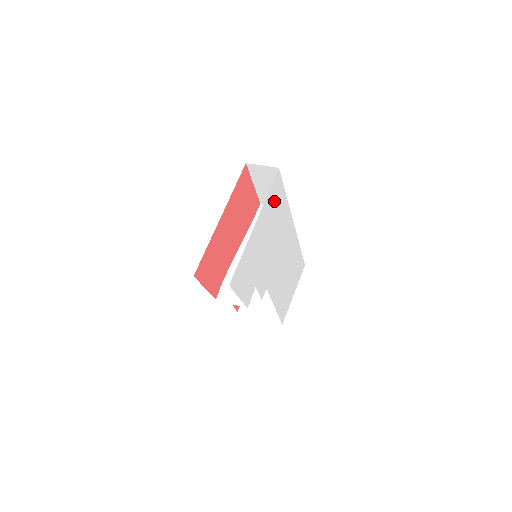
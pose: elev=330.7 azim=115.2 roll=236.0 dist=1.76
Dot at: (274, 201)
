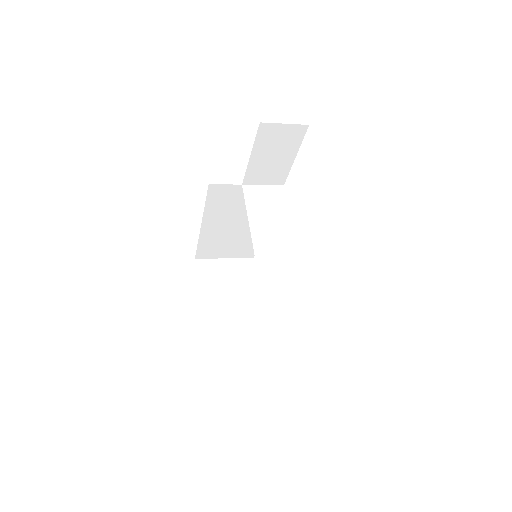
Dot at: occluded
